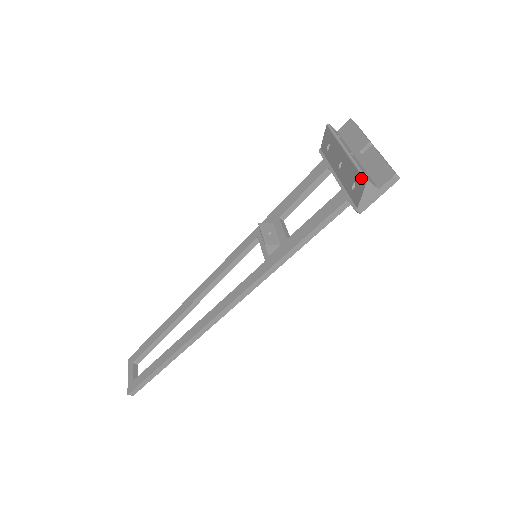
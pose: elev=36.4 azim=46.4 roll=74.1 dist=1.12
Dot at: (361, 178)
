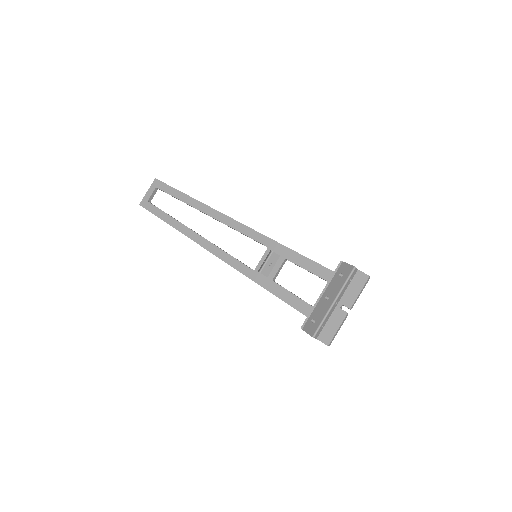
Dot at: (315, 330)
